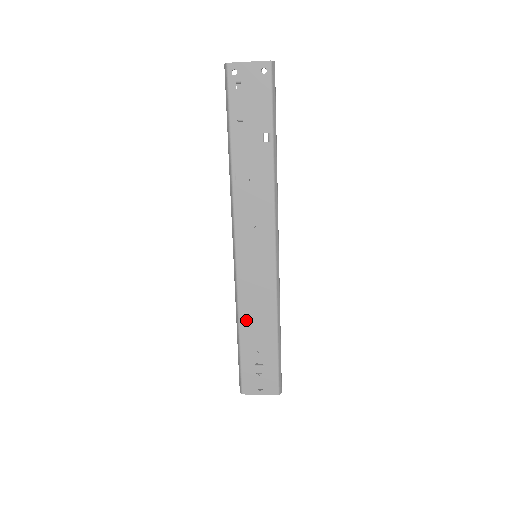
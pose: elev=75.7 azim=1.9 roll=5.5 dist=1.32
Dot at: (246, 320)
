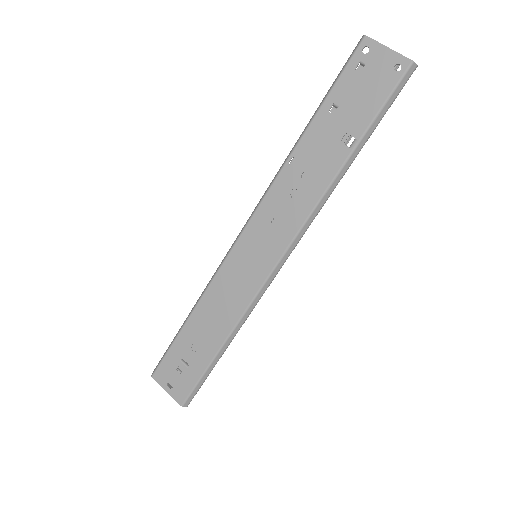
Dot at: (203, 310)
